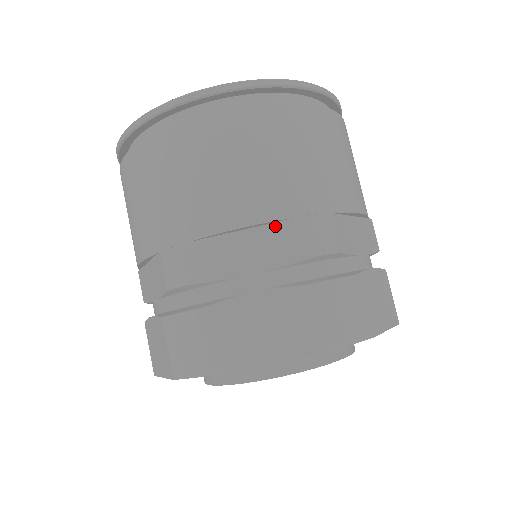
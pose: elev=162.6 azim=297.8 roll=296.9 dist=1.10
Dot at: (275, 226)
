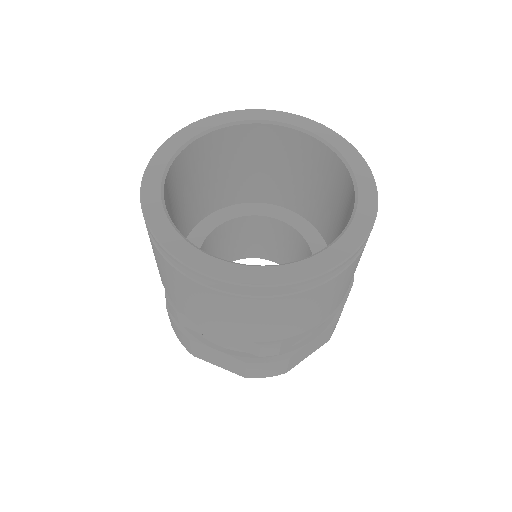
Dot at: occluded
